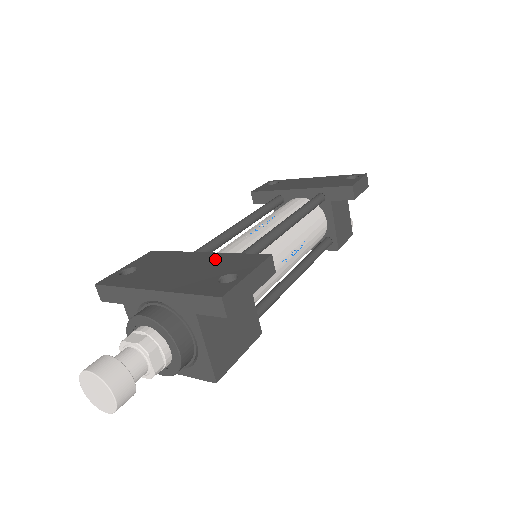
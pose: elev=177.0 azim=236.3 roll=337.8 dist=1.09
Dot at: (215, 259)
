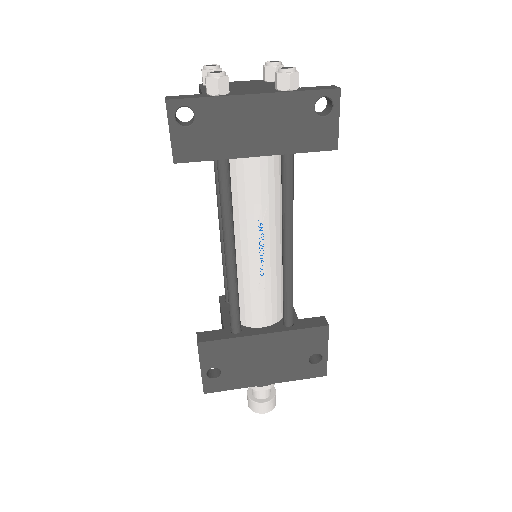
Dot at: (284, 342)
